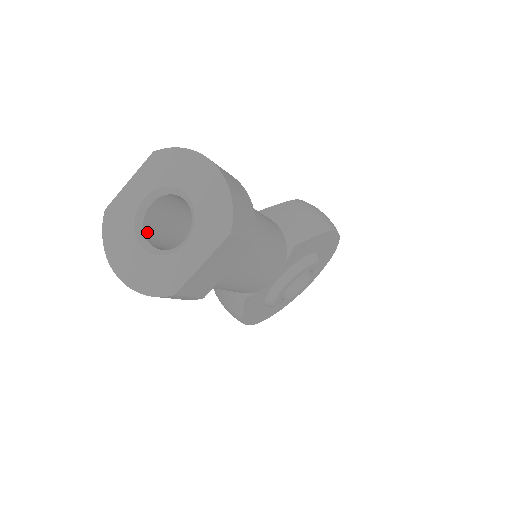
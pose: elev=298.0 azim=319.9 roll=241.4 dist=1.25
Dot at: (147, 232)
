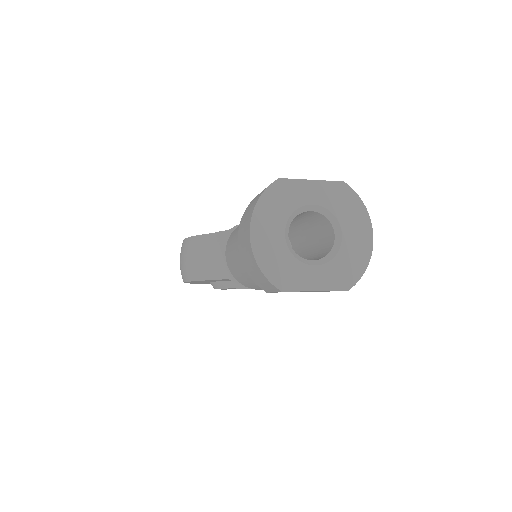
Dot at: (289, 224)
